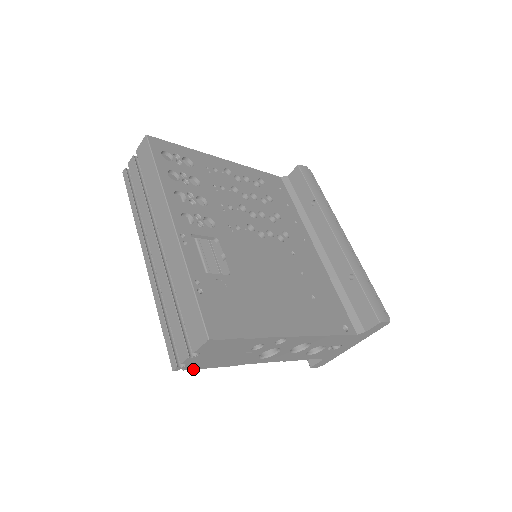
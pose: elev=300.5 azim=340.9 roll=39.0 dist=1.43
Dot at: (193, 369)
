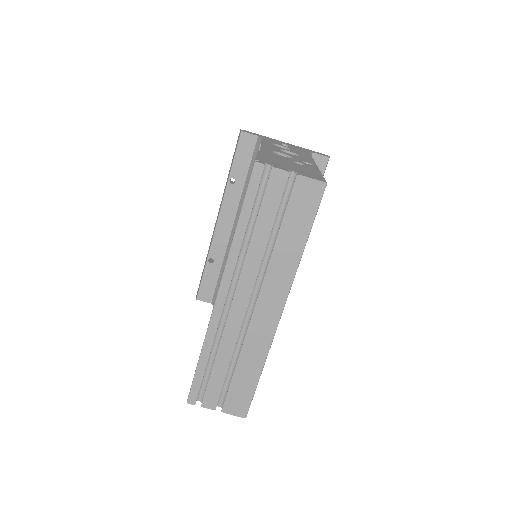
Dot at: occluded
